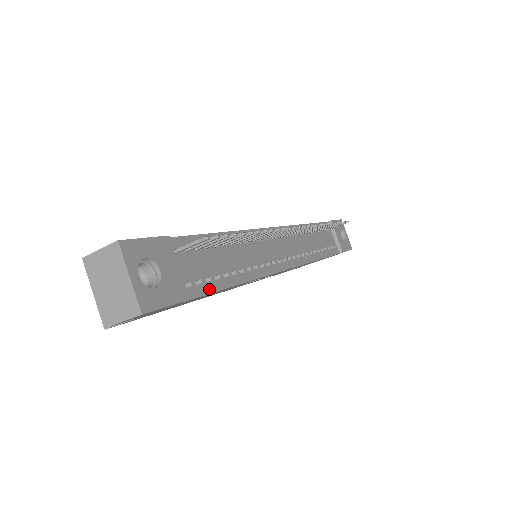
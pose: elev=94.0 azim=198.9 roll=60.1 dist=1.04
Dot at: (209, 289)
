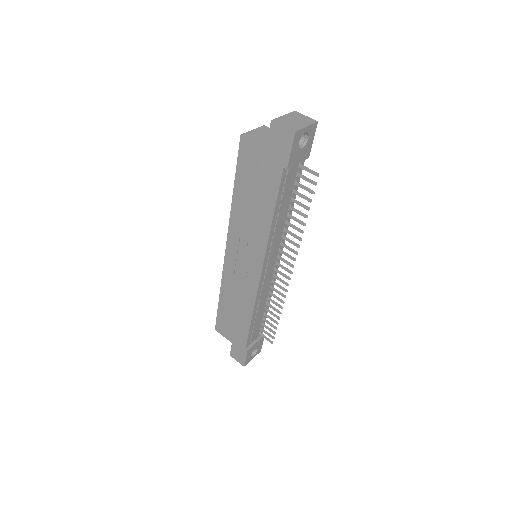
Dot at: (280, 190)
